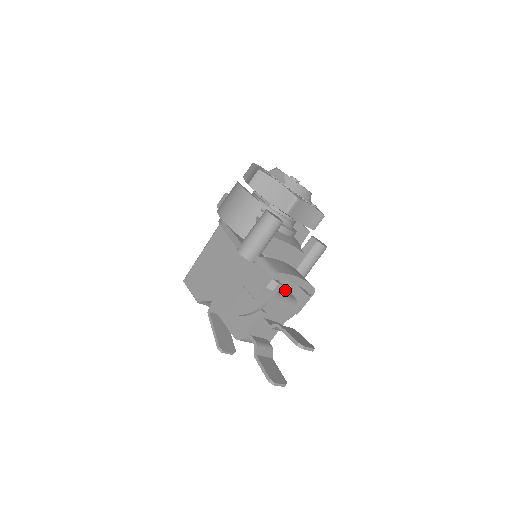
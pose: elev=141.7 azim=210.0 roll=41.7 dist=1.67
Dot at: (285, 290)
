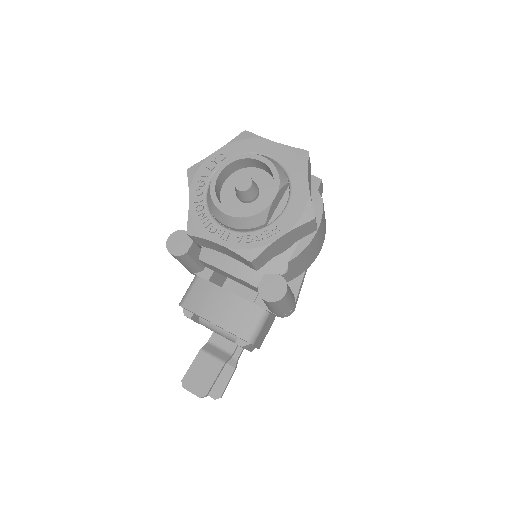
Dot at: occluded
